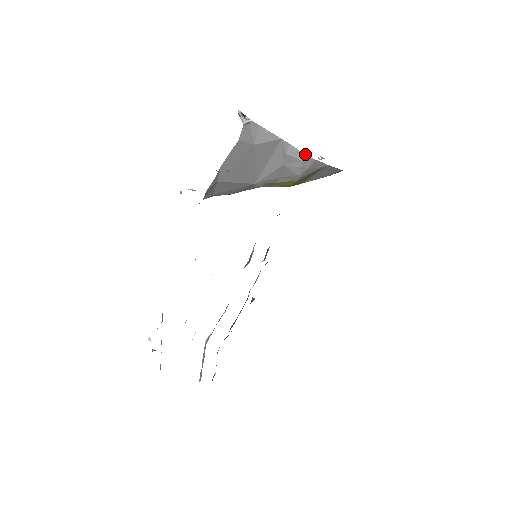
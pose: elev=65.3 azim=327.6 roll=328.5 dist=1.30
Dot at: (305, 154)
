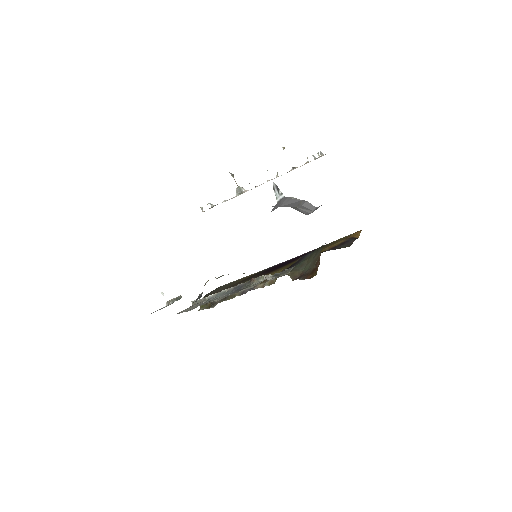
Dot at: (317, 207)
